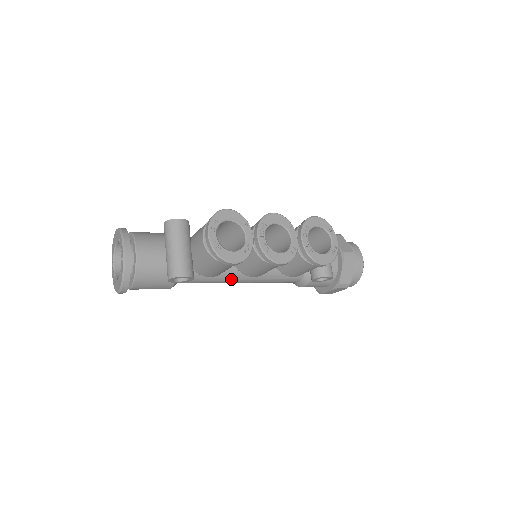
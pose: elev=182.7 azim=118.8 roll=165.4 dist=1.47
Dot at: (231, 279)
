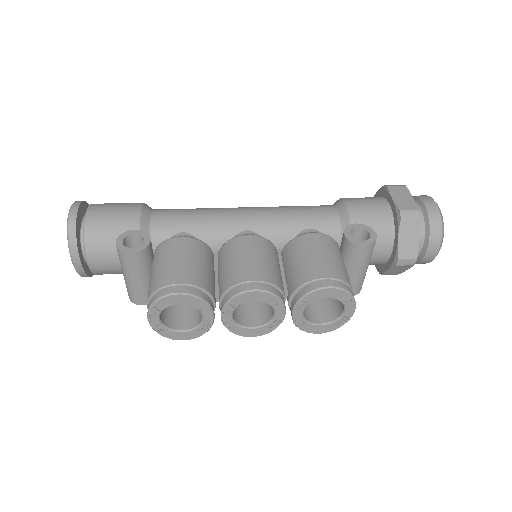
Dot at: occluded
